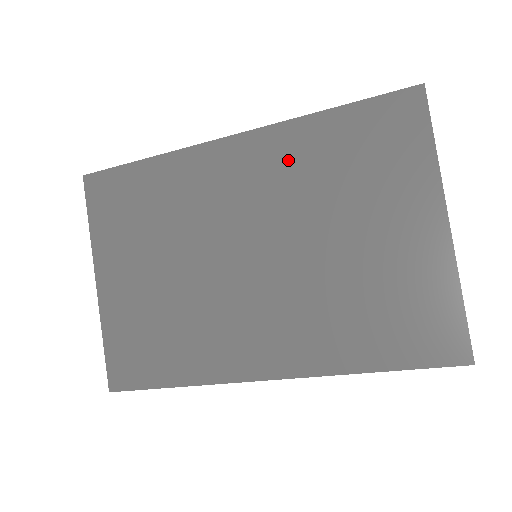
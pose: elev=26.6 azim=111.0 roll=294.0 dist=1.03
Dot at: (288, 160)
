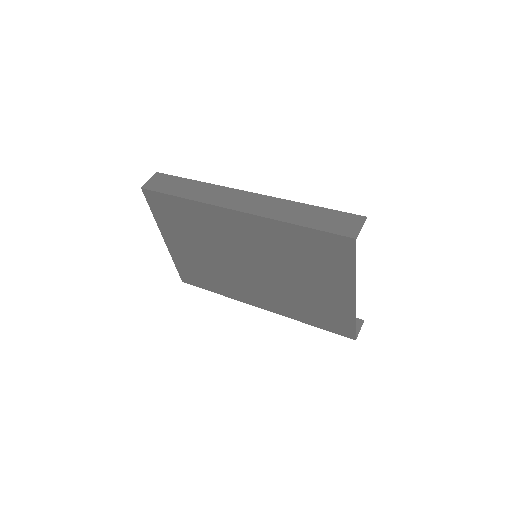
Dot at: (271, 237)
